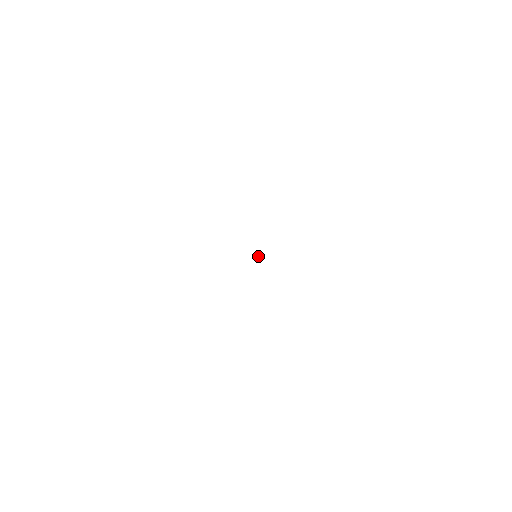
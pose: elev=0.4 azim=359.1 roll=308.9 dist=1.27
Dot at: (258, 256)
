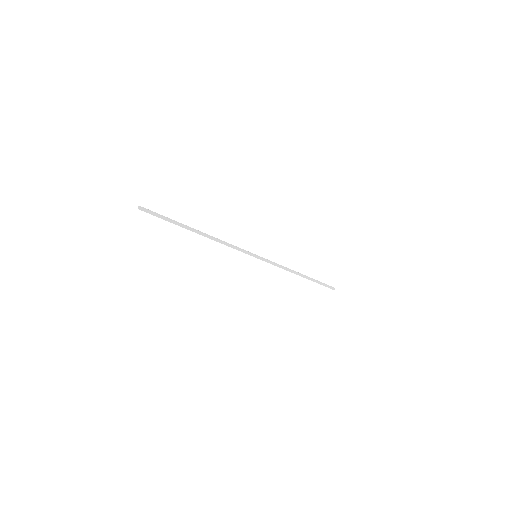
Dot at: (161, 217)
